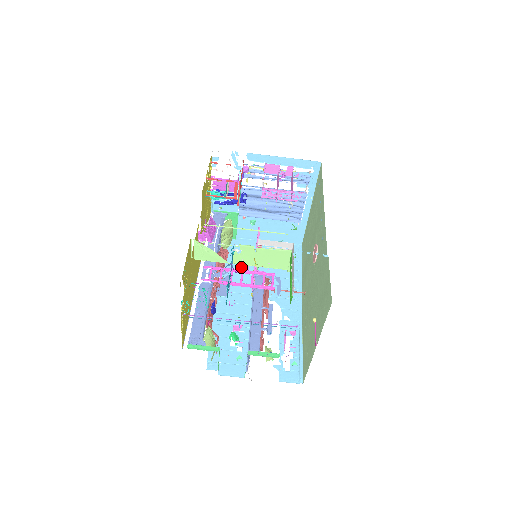
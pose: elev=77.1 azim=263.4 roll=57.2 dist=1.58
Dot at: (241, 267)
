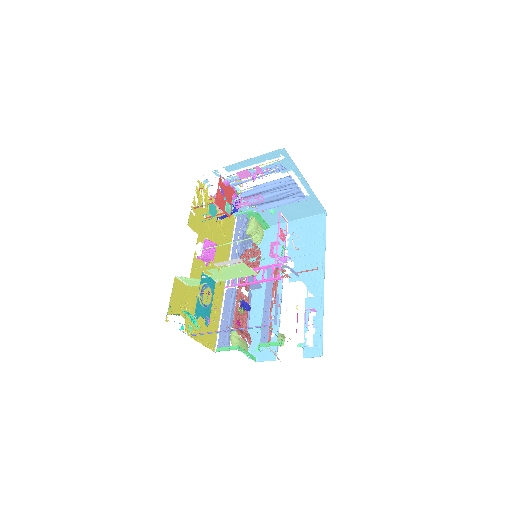
Dot at: (272, 256)
